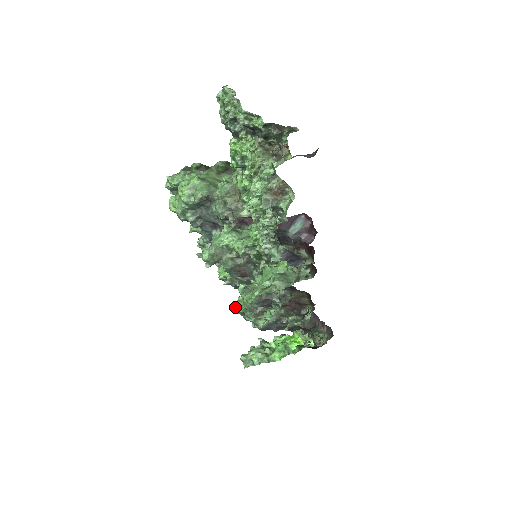
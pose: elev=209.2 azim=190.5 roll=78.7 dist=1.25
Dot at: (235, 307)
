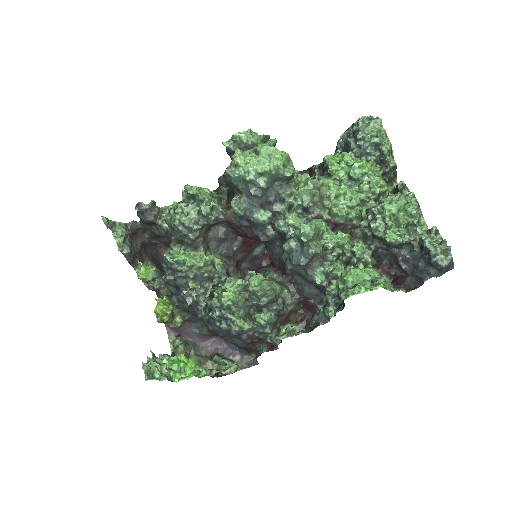
Dot at: (223, 297)
